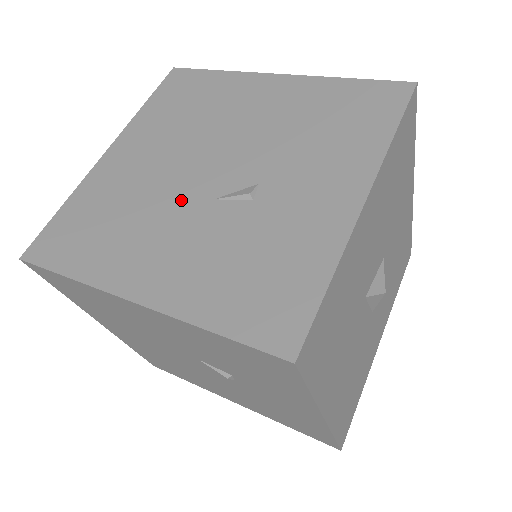
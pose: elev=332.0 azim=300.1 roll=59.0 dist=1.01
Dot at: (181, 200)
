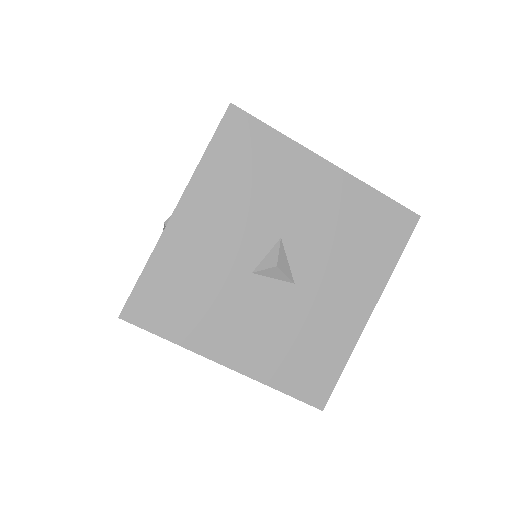
Dot at: occluded
